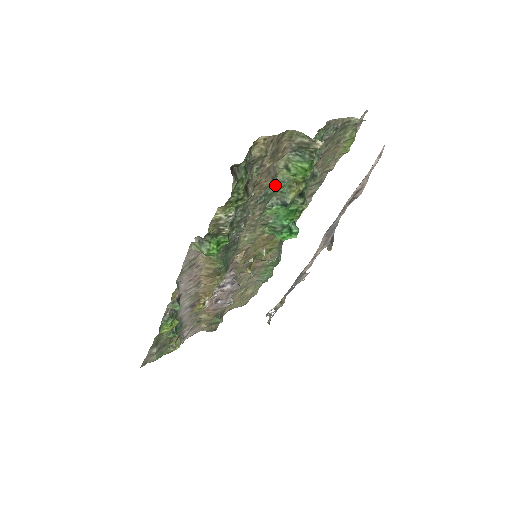
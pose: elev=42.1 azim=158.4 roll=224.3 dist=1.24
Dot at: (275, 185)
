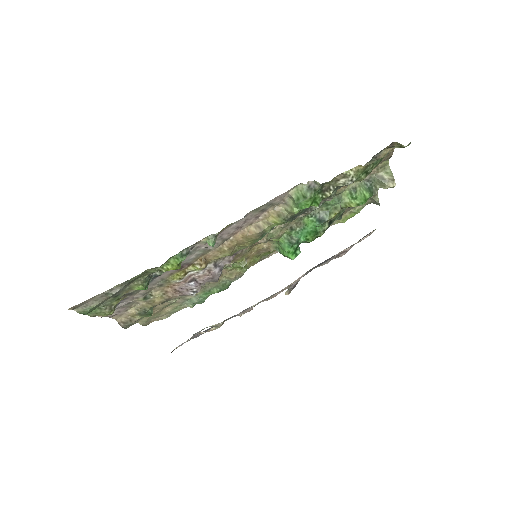
Dot at: (333, 198)
